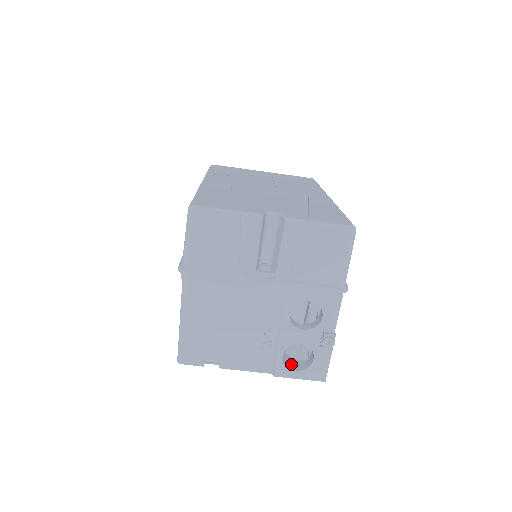
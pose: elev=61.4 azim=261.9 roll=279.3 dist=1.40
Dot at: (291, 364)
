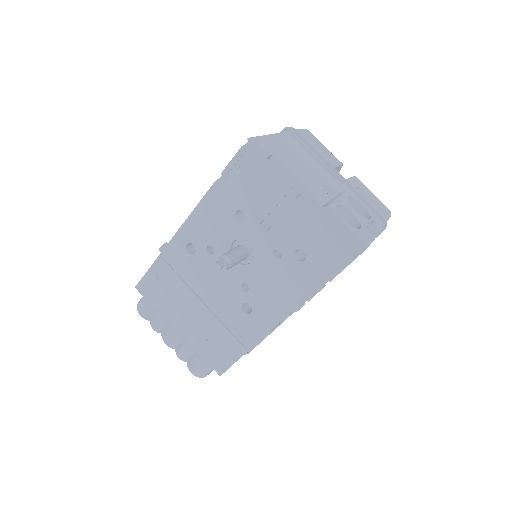
Dot at: occluded
